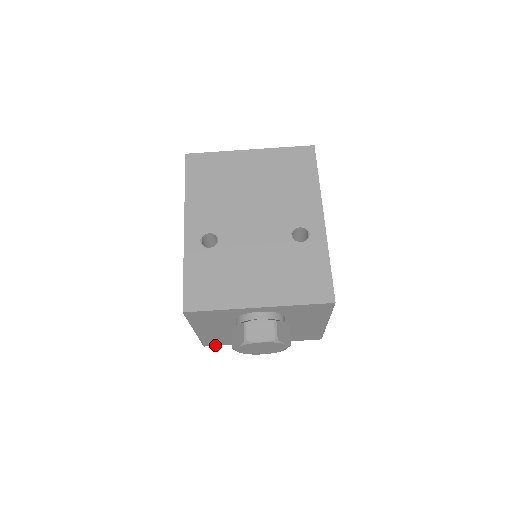
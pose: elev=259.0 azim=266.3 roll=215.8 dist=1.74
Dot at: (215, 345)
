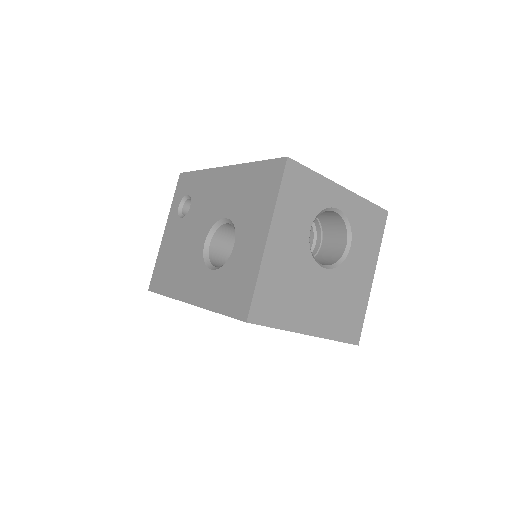
Dot at: occluded
